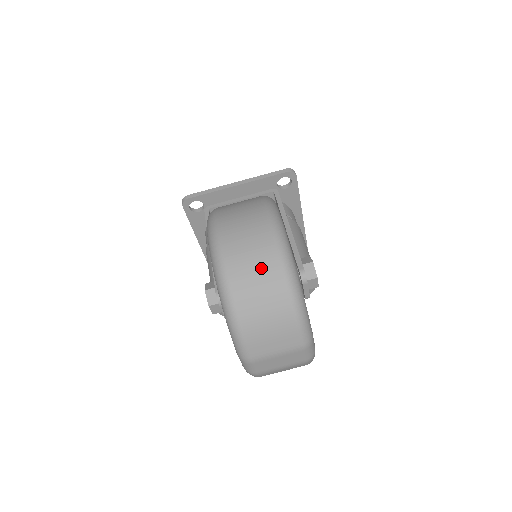
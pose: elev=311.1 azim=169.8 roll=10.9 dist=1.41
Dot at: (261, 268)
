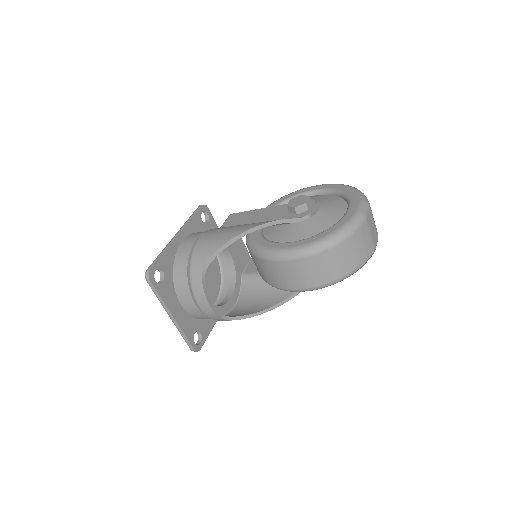
Dot at: occluded
